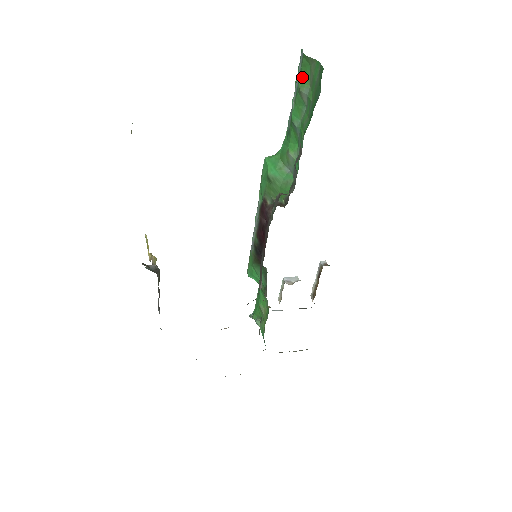
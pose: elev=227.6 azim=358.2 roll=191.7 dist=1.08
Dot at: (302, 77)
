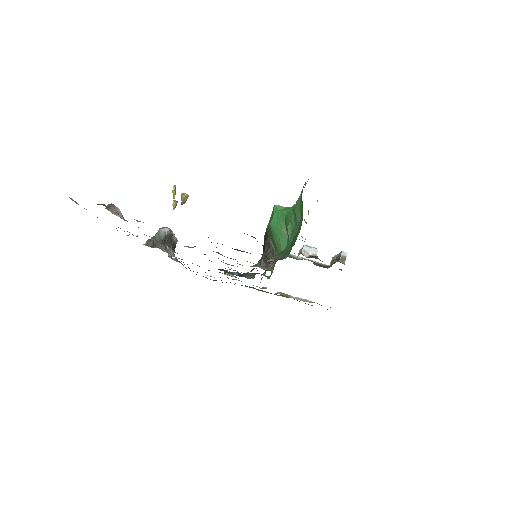
Dot at: (299, 203)
